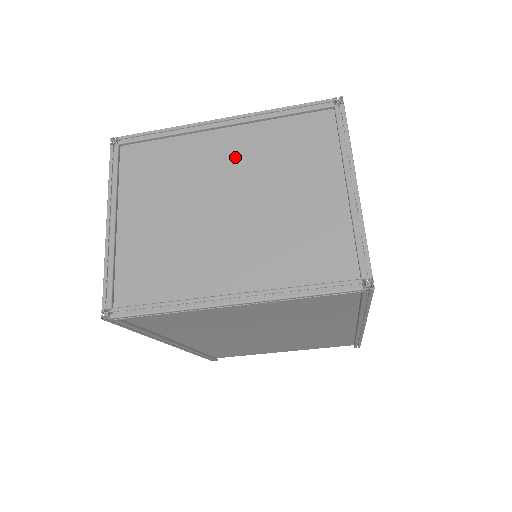
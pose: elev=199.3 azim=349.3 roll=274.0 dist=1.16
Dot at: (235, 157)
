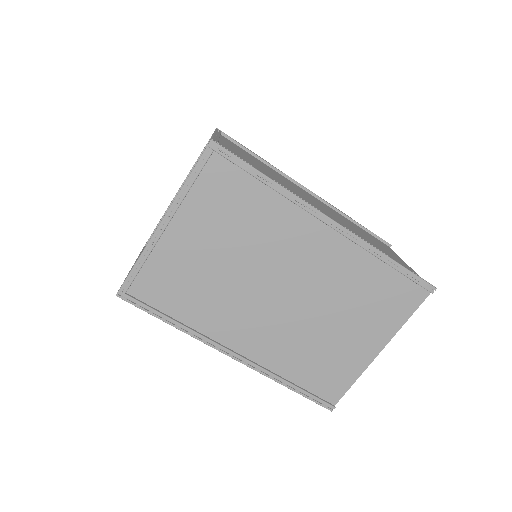
Dot at: occluded
